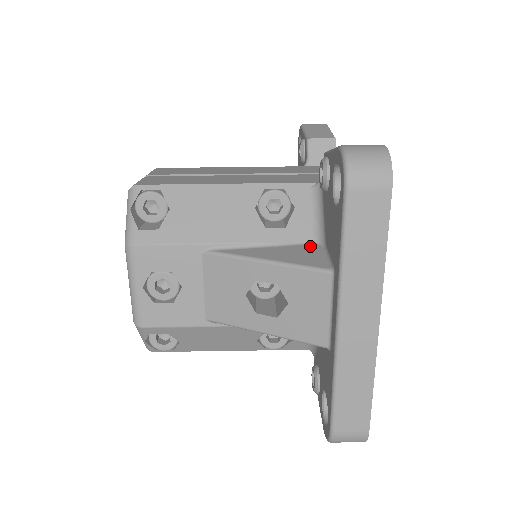
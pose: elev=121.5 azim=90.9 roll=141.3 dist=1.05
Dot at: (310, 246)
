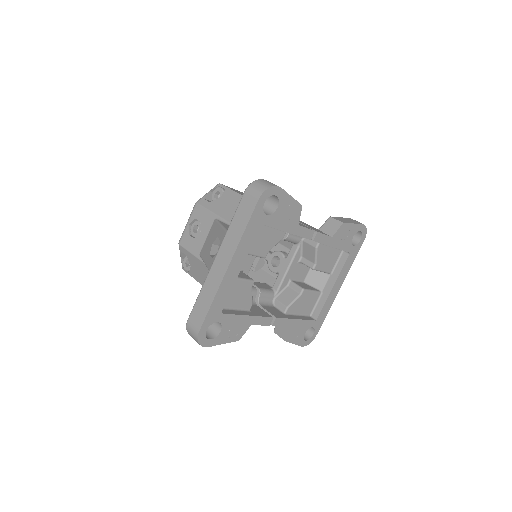
Dot at: occluded
